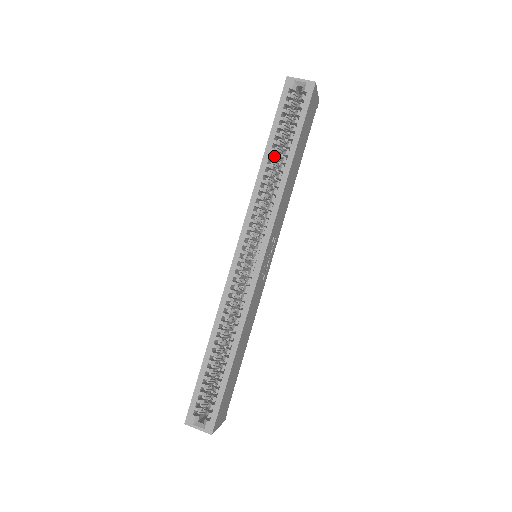
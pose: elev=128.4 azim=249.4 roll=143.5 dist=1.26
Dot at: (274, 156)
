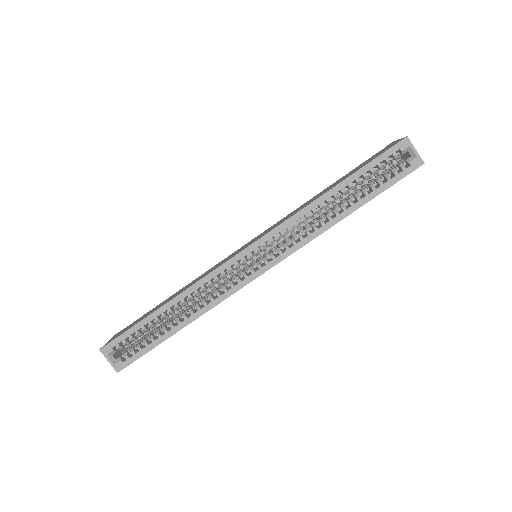
Dot at: (339, 194)
